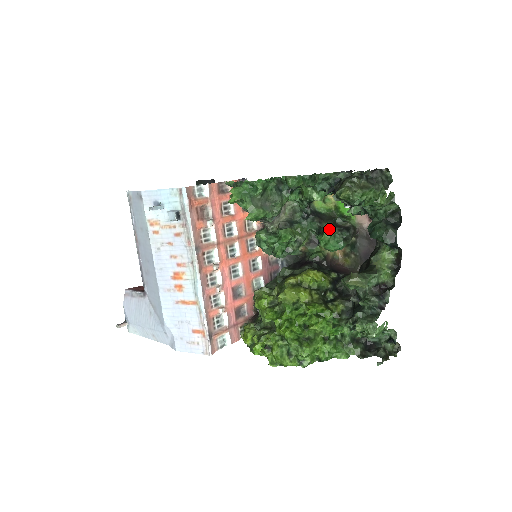
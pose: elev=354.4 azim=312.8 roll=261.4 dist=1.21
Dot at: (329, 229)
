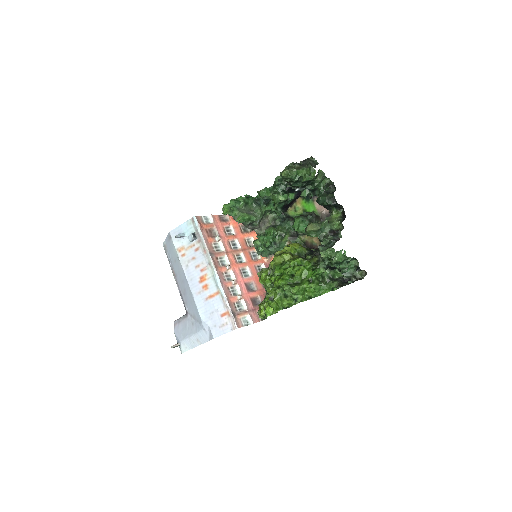
Dot at: (297, 218)
